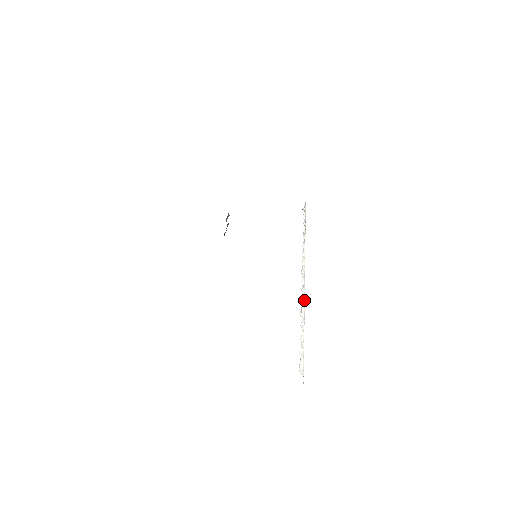
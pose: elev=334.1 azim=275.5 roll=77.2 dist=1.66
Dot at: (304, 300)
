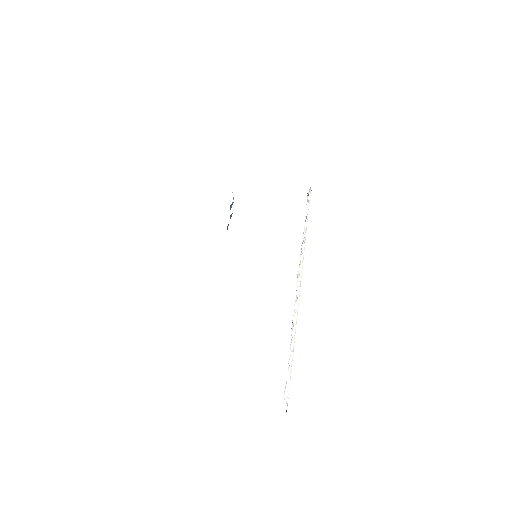
Dot at: occluded
